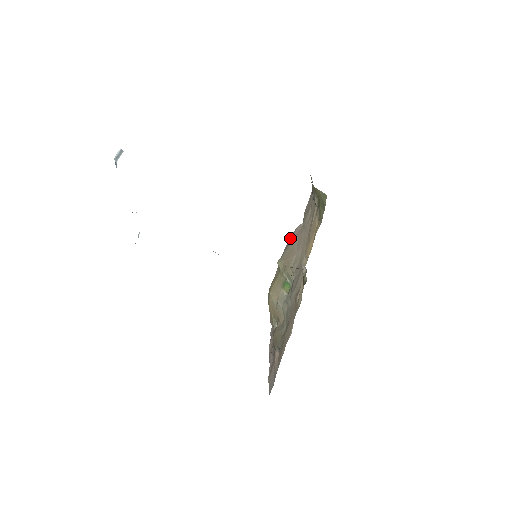
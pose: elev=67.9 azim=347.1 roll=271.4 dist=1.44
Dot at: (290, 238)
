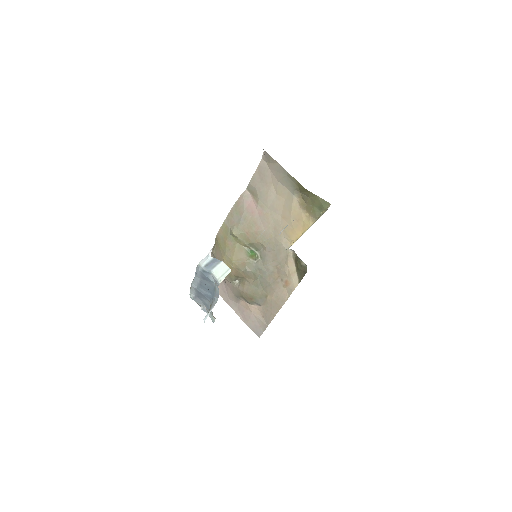
Dot at: (237, 206)
